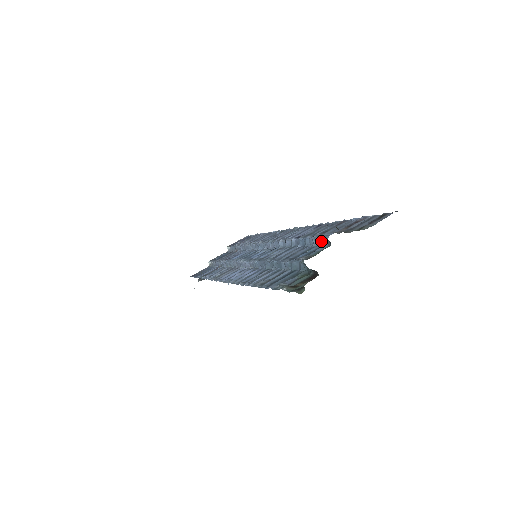
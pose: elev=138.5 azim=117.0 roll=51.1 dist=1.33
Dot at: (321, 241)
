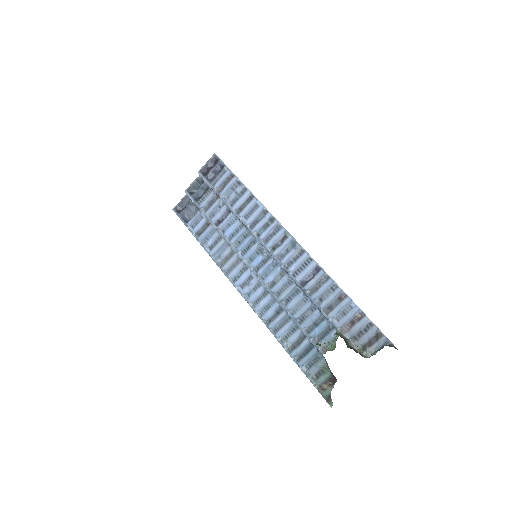
Dot at: (329, 322)
